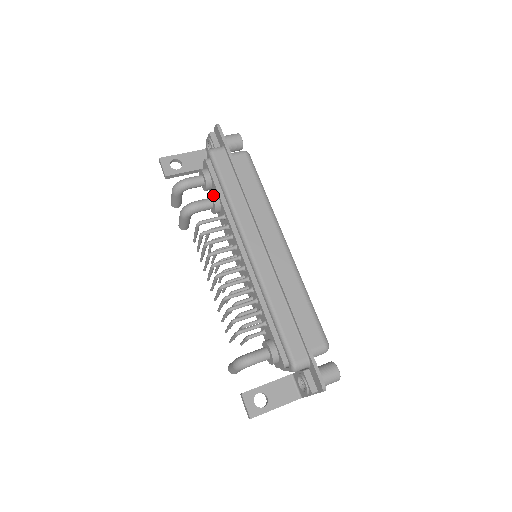
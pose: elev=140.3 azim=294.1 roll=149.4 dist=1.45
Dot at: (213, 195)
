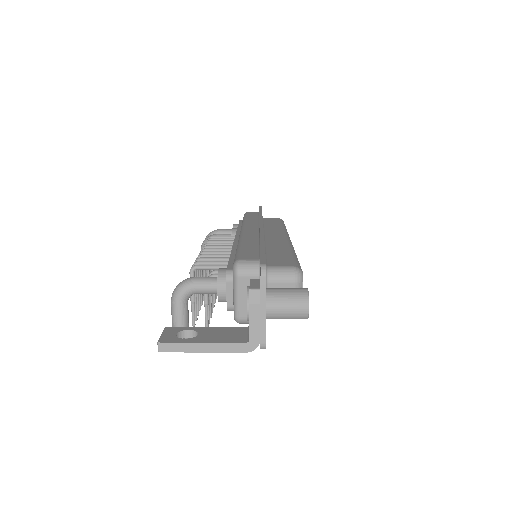
Dot at: (234, 228)
